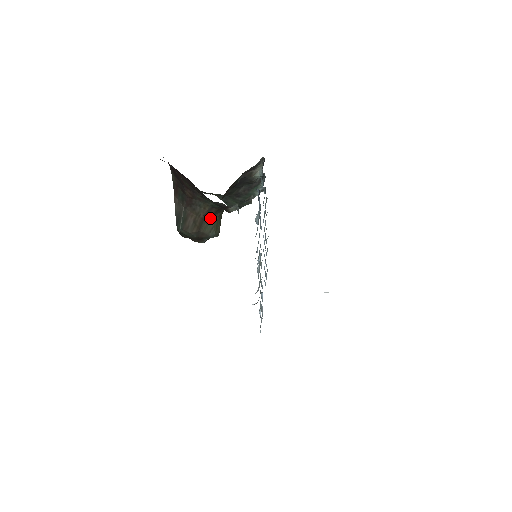
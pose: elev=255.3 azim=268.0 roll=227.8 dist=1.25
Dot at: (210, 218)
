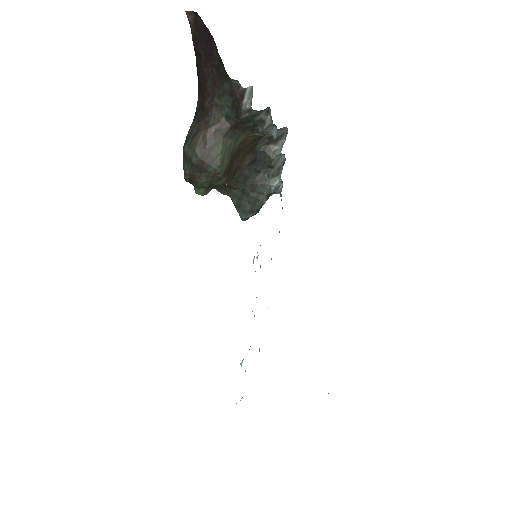
Dot at: (220, 138)
